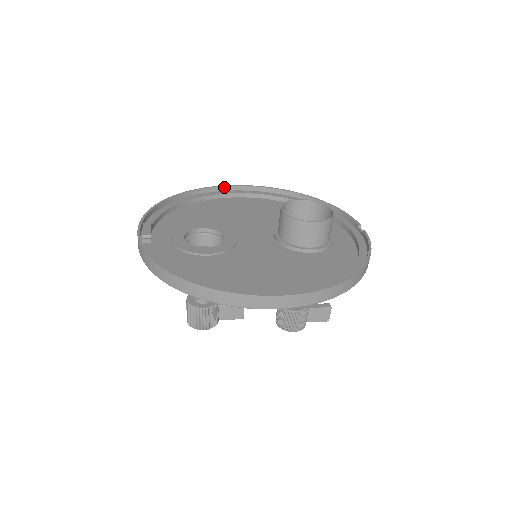
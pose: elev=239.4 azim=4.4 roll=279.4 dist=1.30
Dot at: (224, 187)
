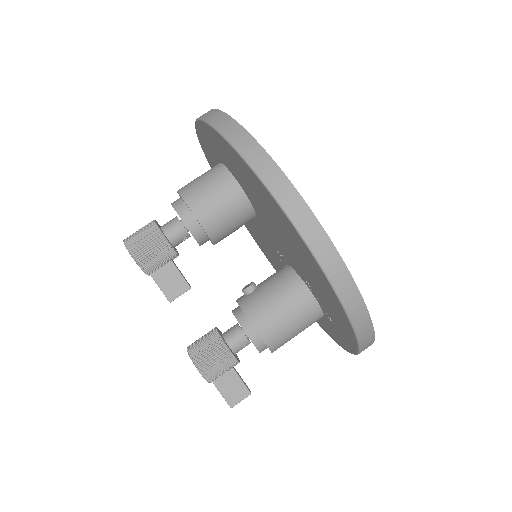
Dot at: occluded
